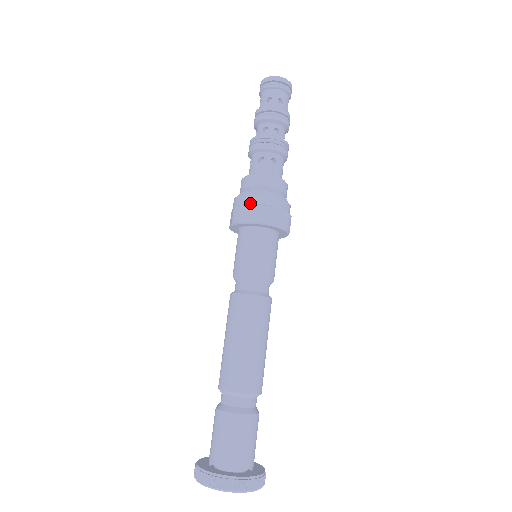
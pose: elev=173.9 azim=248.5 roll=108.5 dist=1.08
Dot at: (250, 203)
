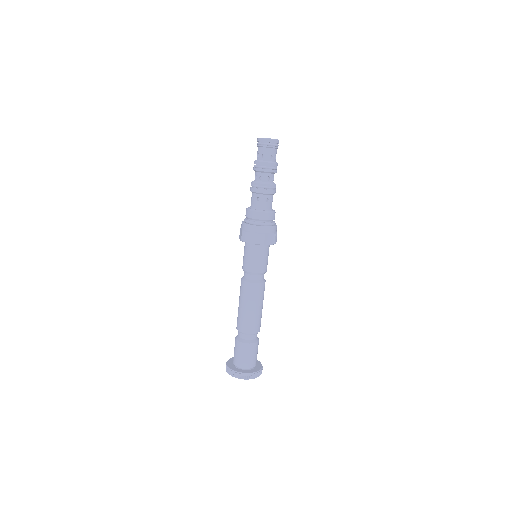
Dot at: (252, 231)
